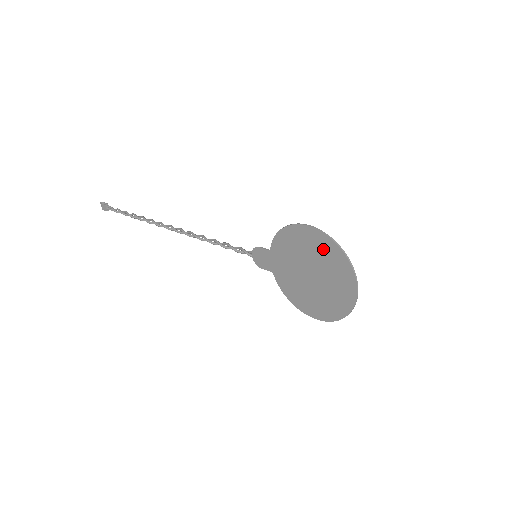
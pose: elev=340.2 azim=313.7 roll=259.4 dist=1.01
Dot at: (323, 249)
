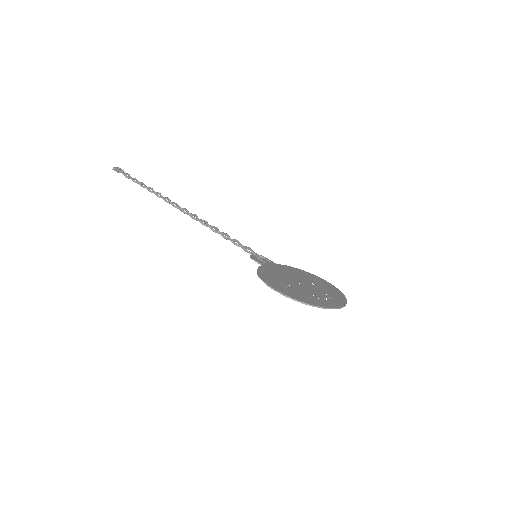
Dot at: (296, 296)
